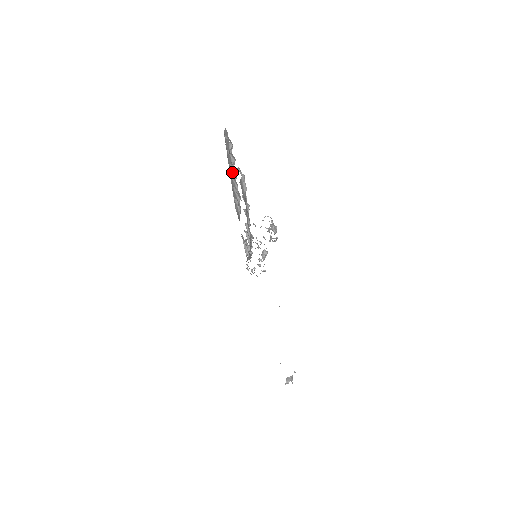
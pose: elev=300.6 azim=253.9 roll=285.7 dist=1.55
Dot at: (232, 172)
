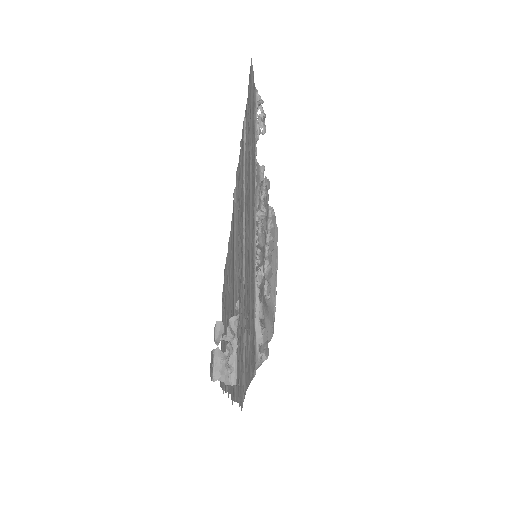
Dot at: (273, 265)
